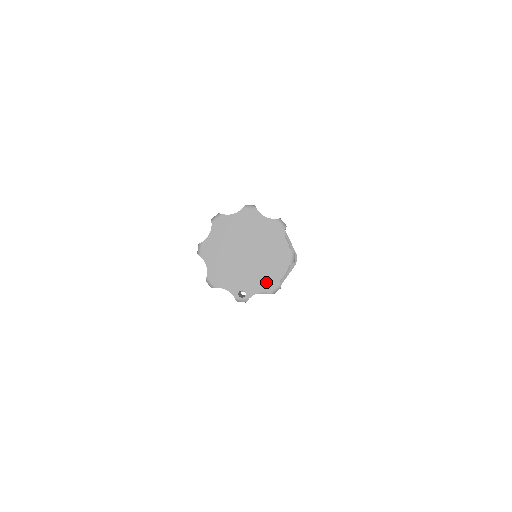
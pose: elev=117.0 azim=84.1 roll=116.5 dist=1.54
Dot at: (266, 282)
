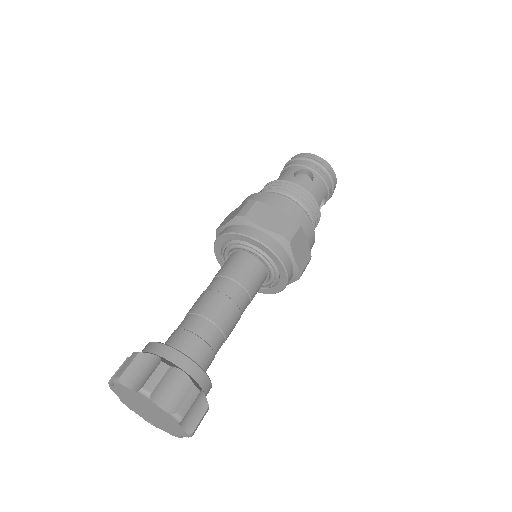
Dot at: (168, 431)
